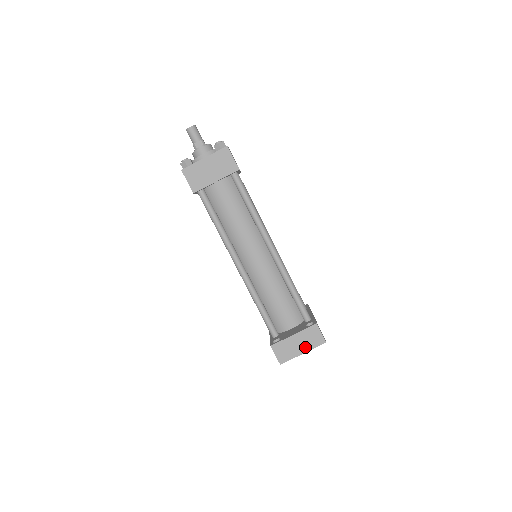
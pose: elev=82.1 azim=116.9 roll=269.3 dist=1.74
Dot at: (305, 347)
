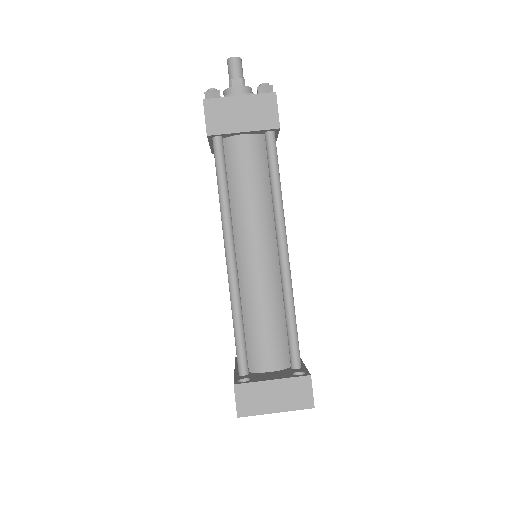
Dot at: (282, 404)
